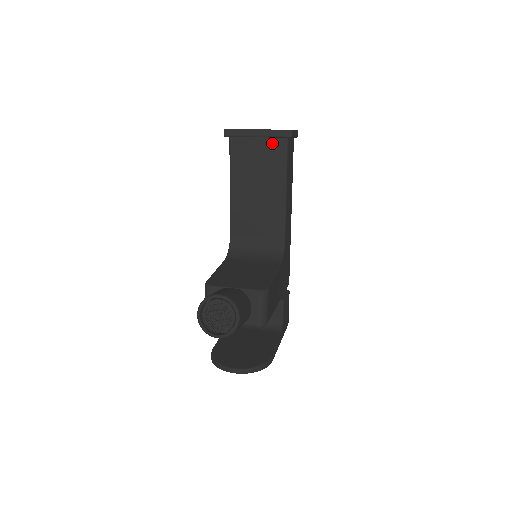
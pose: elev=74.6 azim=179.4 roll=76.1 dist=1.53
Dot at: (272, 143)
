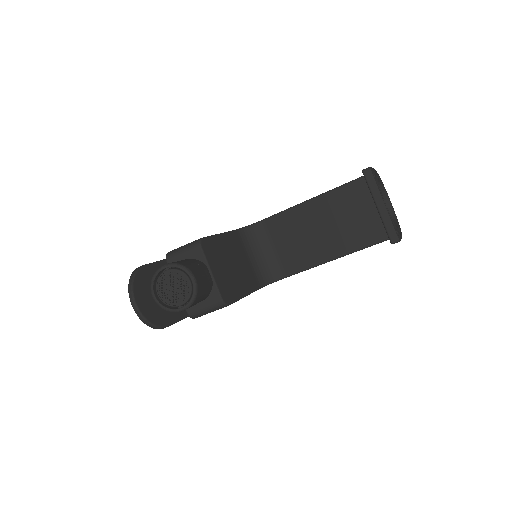
Dot at: (377, 225)
